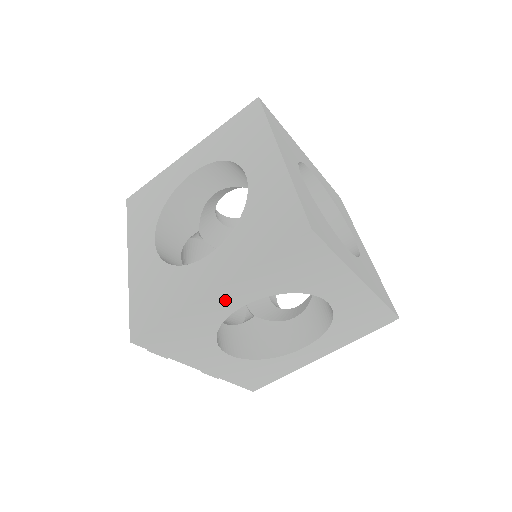
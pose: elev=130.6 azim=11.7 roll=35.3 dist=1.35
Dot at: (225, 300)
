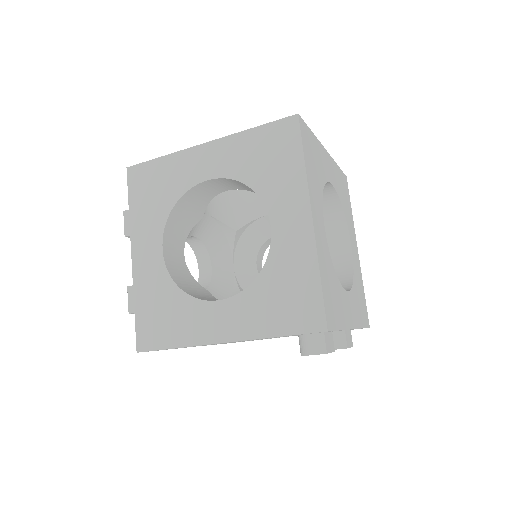
Dot at: (205, 161)
